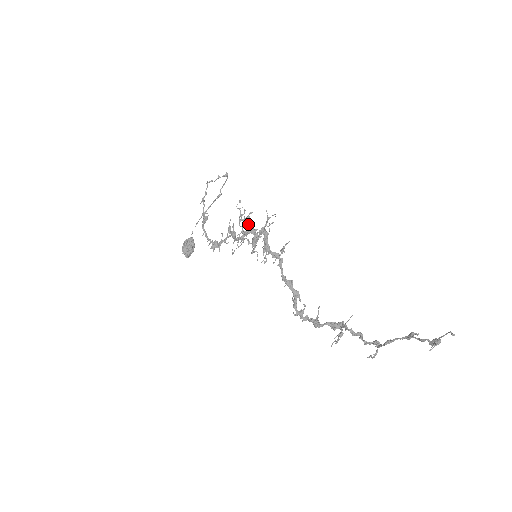
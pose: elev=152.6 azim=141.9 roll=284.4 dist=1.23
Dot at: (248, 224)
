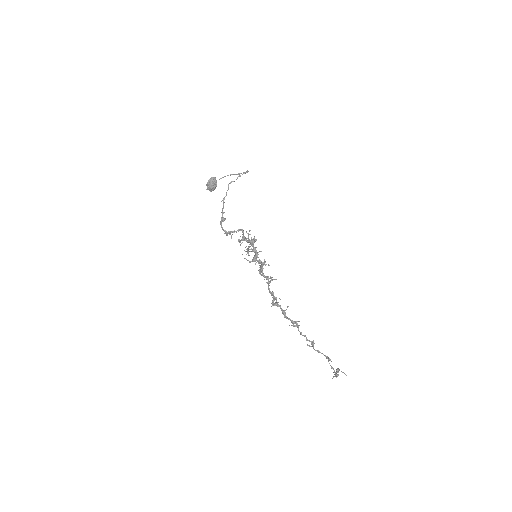
Dot at: (253, 245)
